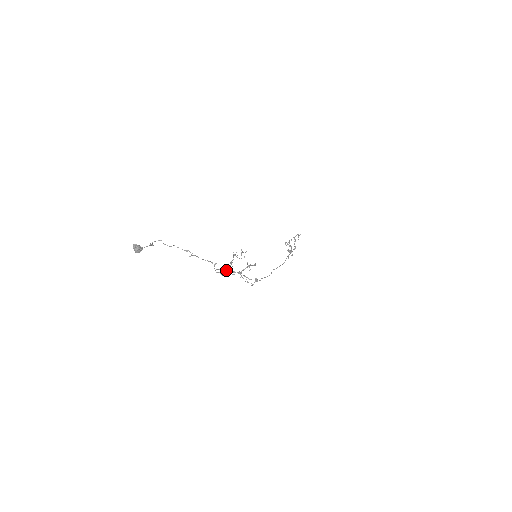
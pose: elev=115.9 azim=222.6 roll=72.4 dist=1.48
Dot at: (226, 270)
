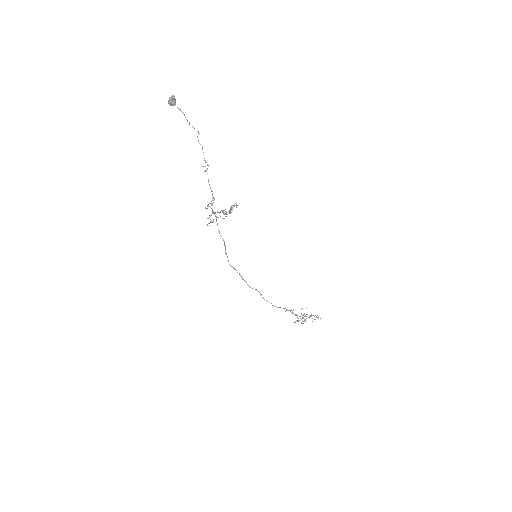
Dot at: (210, 203)
